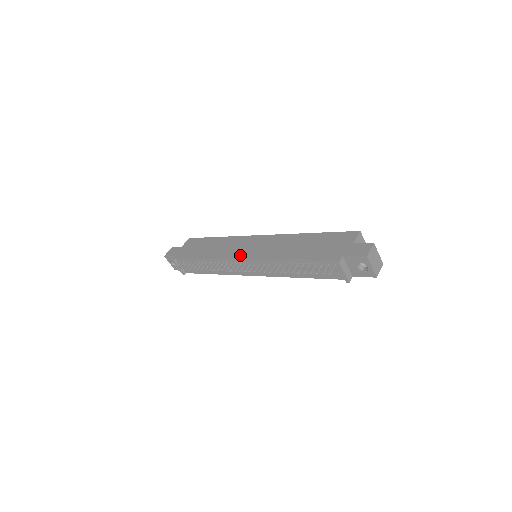
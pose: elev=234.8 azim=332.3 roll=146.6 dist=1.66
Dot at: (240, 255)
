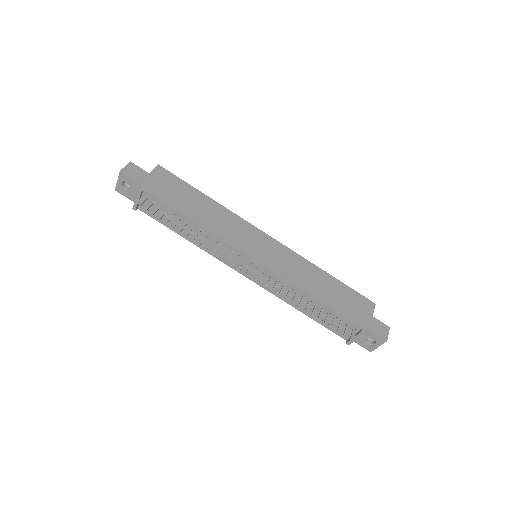
Dot at: (250, 252)
